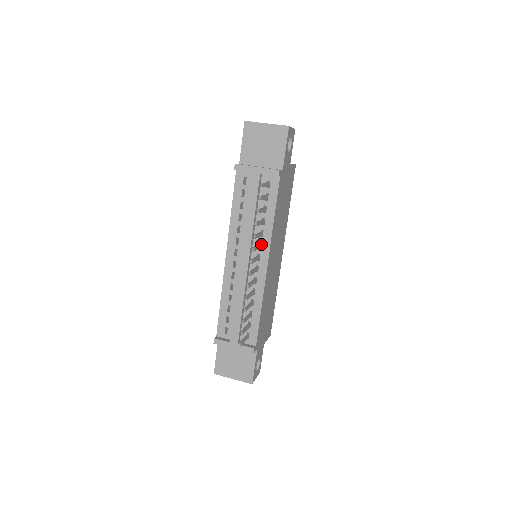
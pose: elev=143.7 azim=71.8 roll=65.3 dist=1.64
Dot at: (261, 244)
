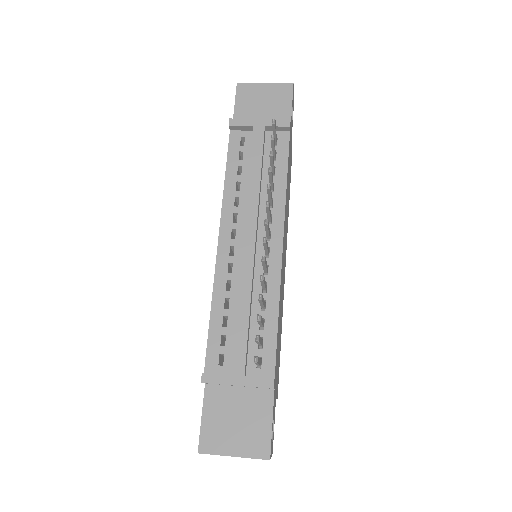
Dot at: (271, 217)
